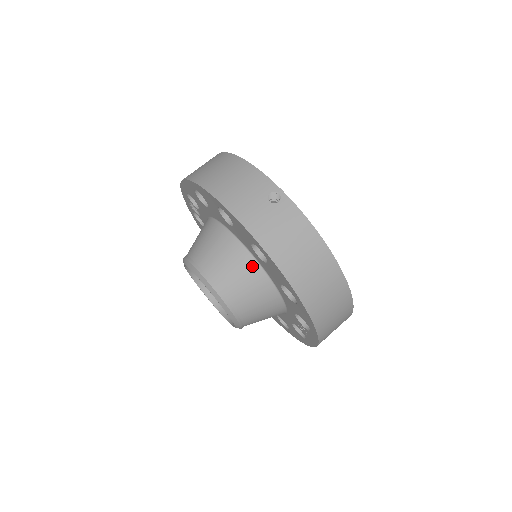
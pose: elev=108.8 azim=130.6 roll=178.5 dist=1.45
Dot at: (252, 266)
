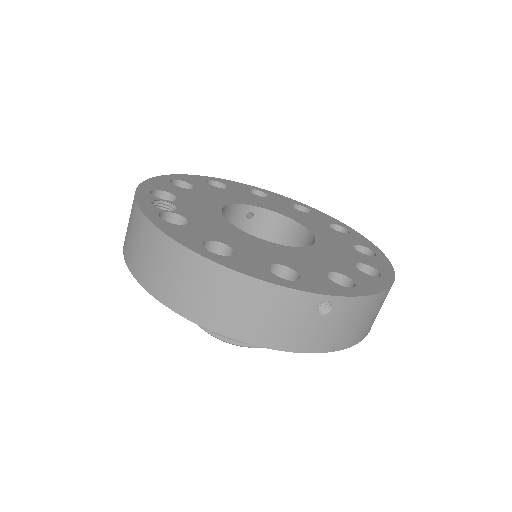
Dot at: occluded
